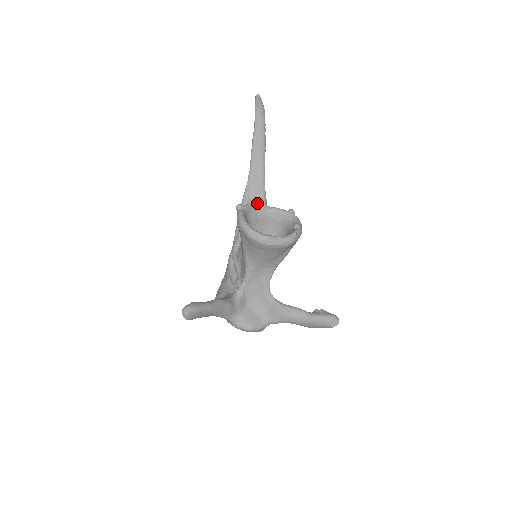
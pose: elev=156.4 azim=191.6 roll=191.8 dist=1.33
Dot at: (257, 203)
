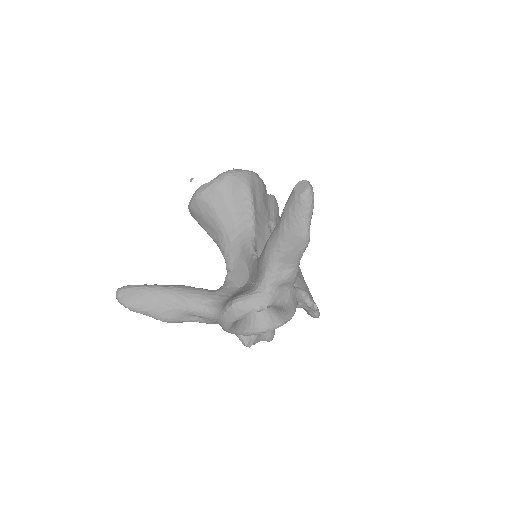
Dot at: occluded
